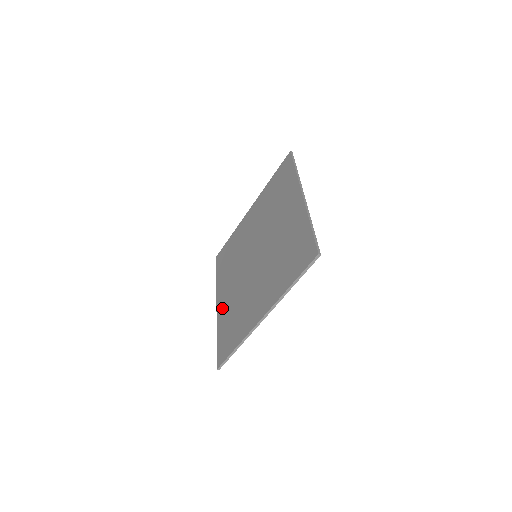
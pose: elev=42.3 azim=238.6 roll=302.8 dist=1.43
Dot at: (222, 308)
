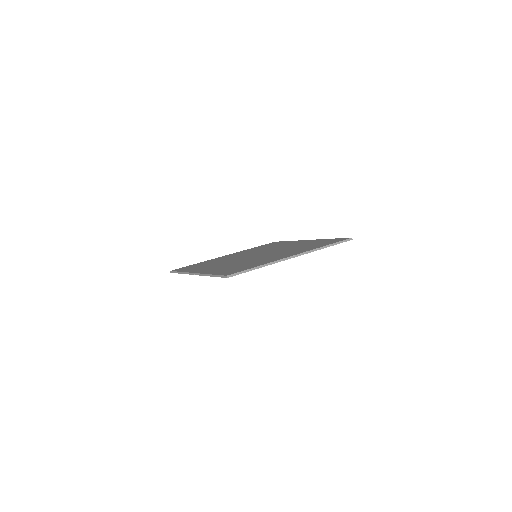
Dot at: (210, 270)
